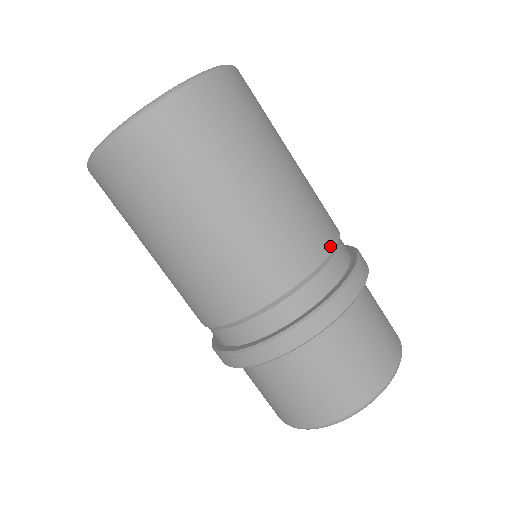
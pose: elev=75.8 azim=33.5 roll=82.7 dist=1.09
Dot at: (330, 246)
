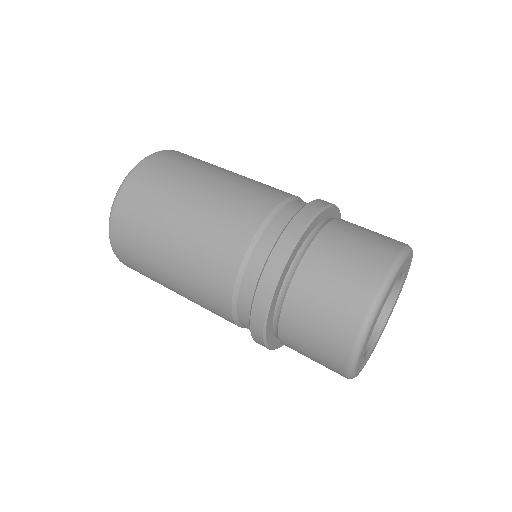
Dot at: occluded
